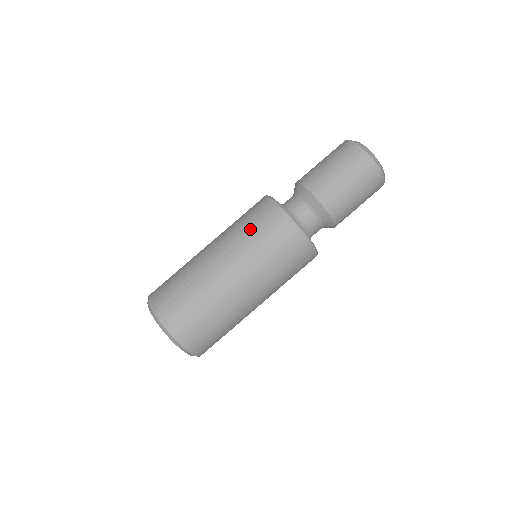
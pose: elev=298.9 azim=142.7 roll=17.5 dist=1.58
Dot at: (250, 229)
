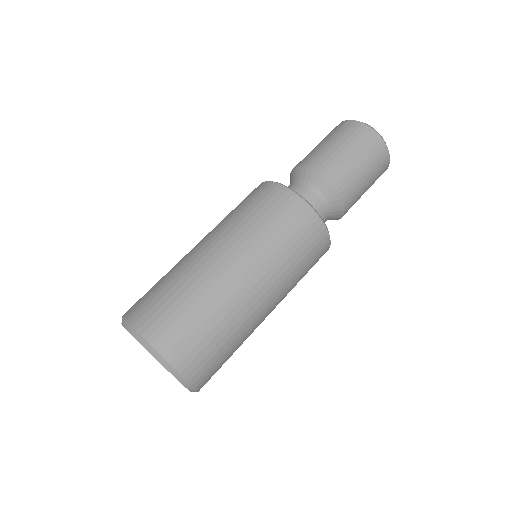
Dot at: (275, 232)
